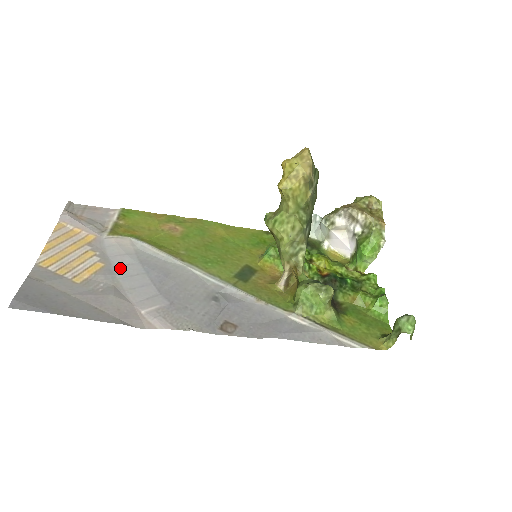
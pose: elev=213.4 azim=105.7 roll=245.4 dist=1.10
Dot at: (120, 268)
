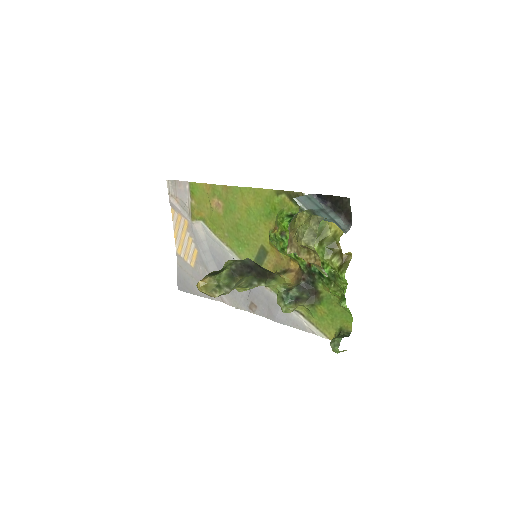
Dot at: (203, 254)
